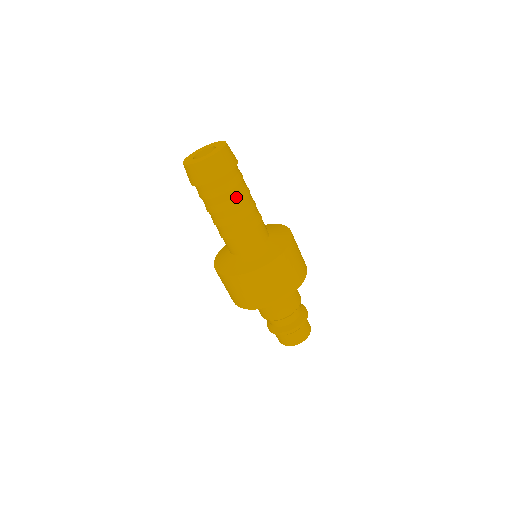
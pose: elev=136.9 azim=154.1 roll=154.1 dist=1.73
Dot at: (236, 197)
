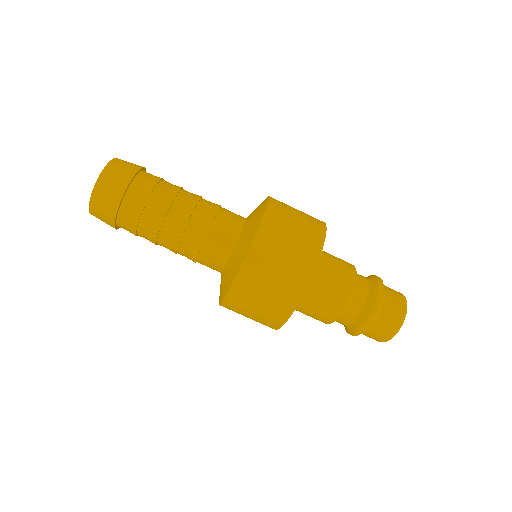
Dot at: (155, 217)
